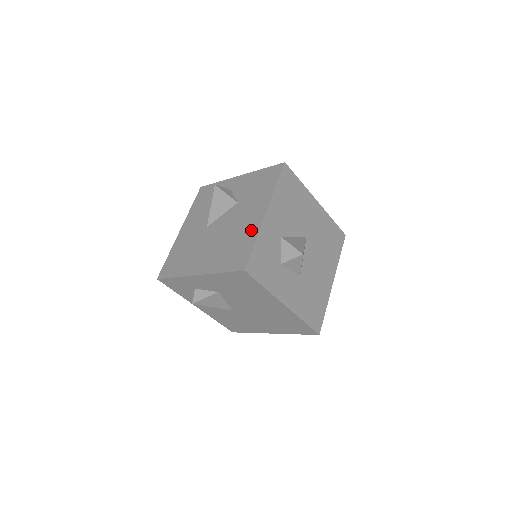
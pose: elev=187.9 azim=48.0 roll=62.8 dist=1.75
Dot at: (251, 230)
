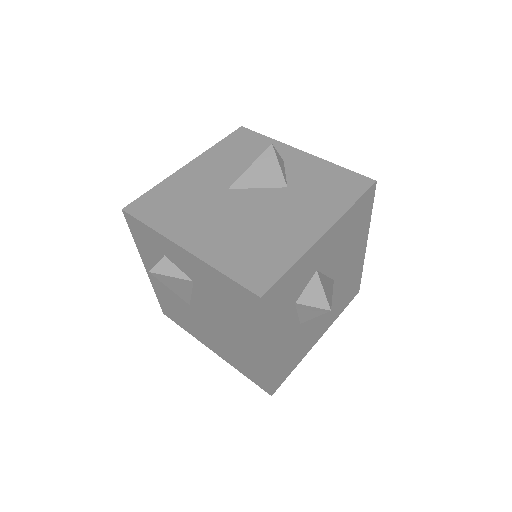
Dot at: (293, 242)
